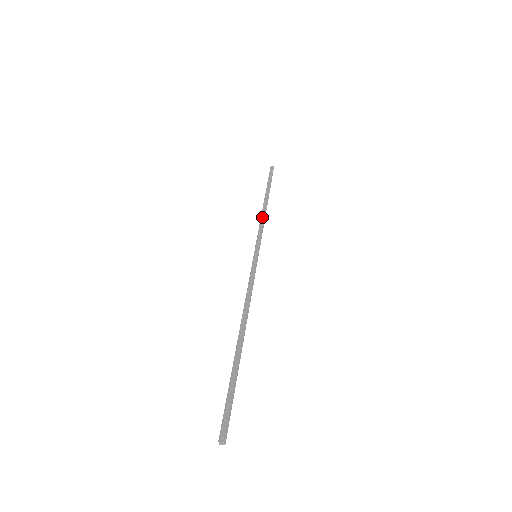
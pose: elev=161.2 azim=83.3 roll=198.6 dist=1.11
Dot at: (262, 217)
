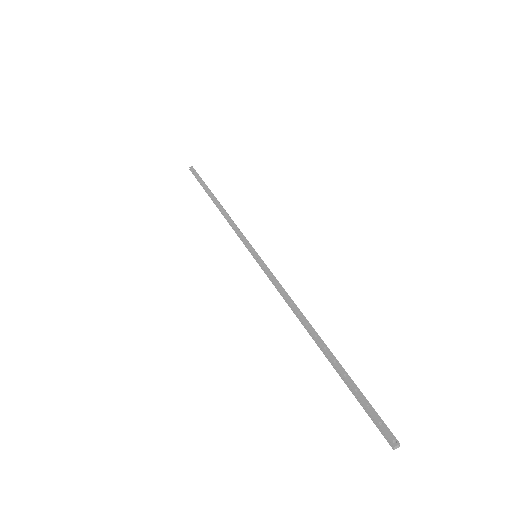
Dot at: (228, 217)
